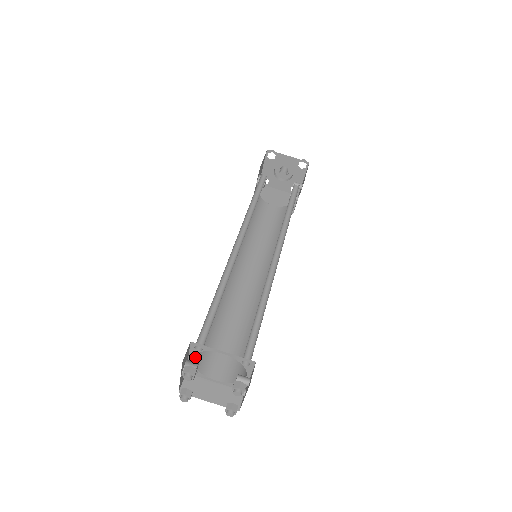
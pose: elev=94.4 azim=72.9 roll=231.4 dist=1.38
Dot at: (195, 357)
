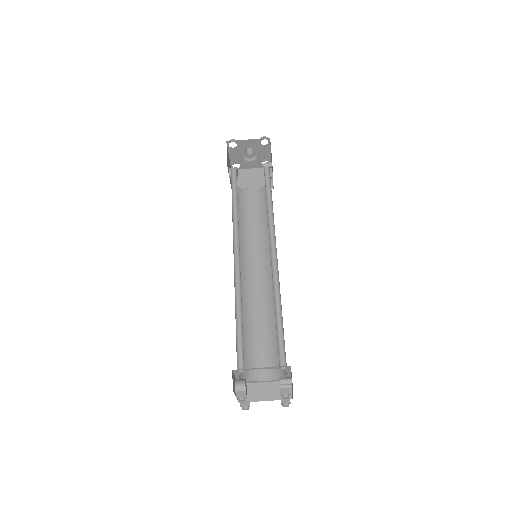
Dot at: occluded
